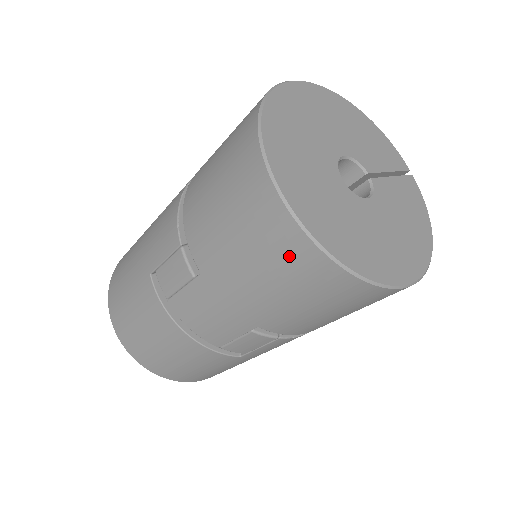
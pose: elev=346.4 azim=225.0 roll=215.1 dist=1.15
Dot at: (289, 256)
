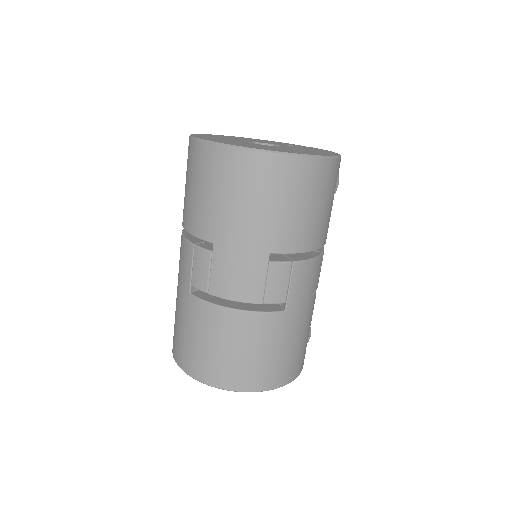
Dot at: (245, 171)
